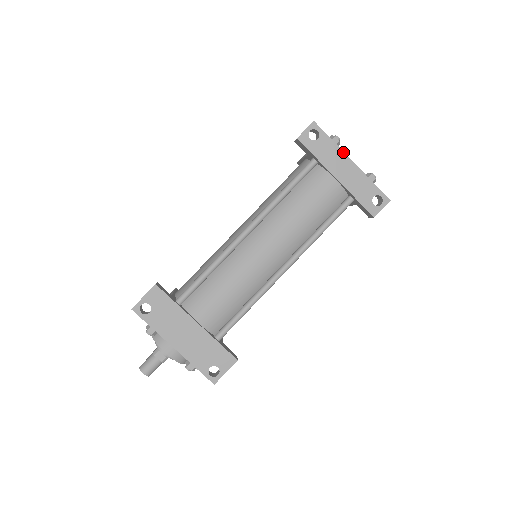
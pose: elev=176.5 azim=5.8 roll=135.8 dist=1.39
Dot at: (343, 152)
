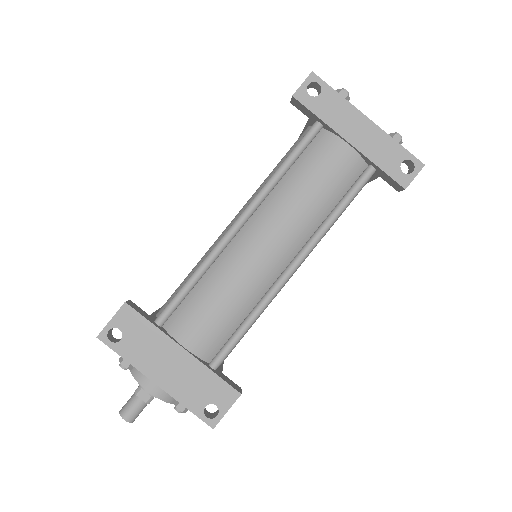
Dot at: (355, 108)
